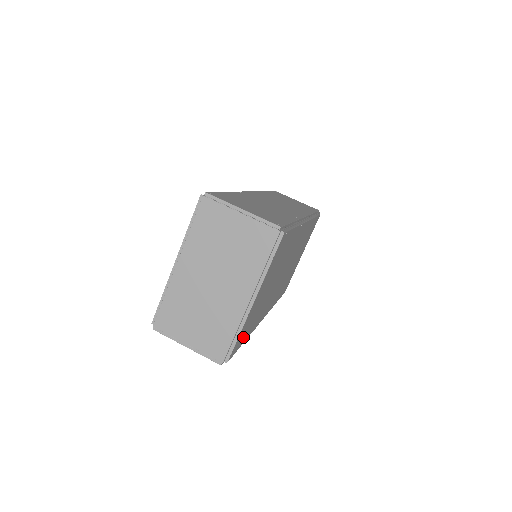
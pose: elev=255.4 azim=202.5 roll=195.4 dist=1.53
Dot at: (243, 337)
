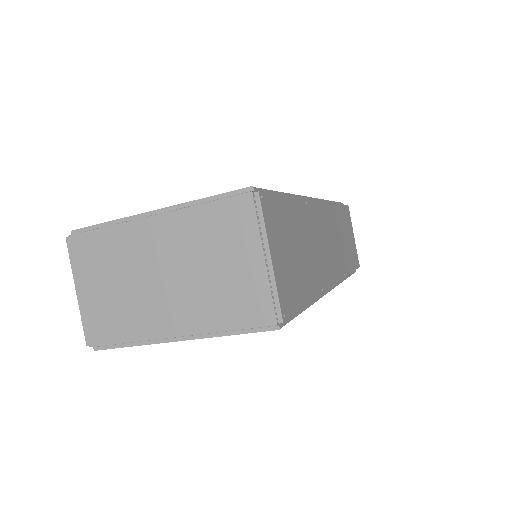
Dot at: occluded
